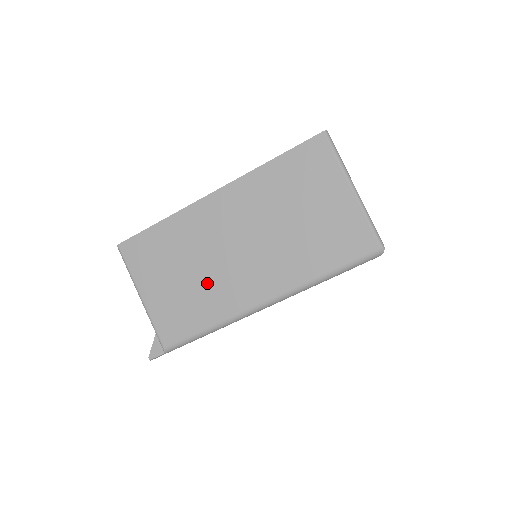
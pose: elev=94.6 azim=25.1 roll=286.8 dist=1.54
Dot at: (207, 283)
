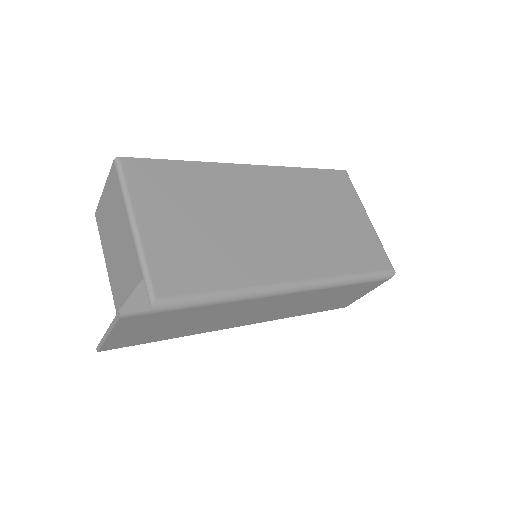
Dot at: (233, 241)
